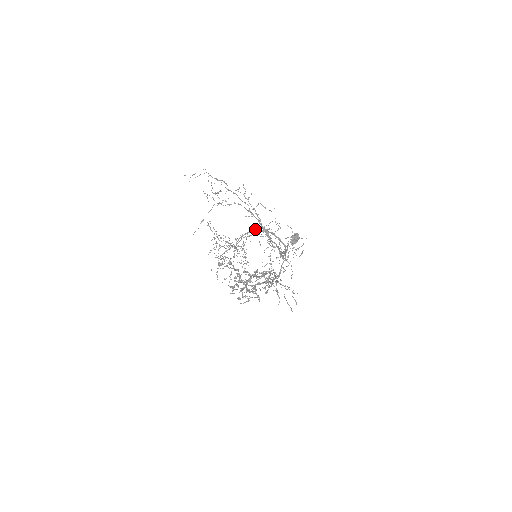
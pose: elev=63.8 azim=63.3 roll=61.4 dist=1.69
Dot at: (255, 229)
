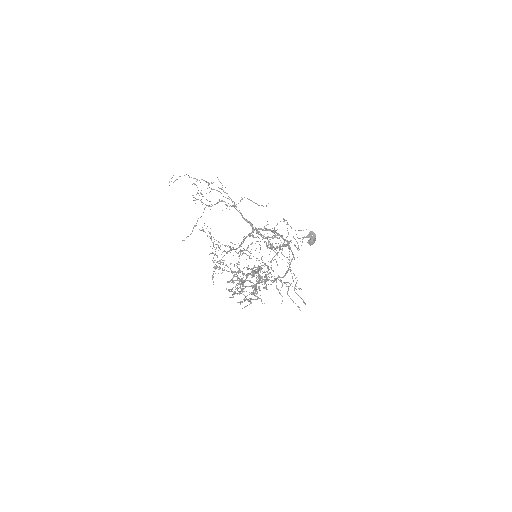
Dot at: occluded
